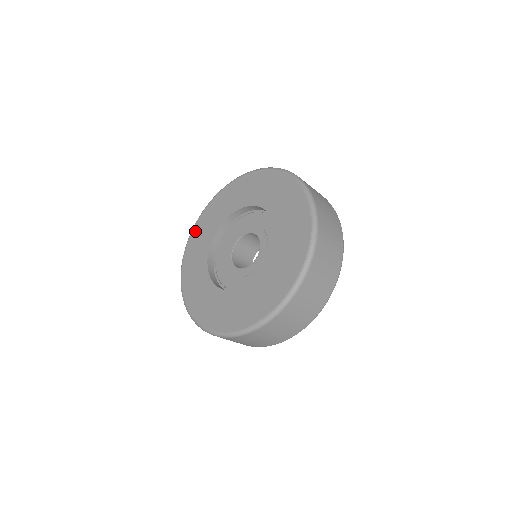
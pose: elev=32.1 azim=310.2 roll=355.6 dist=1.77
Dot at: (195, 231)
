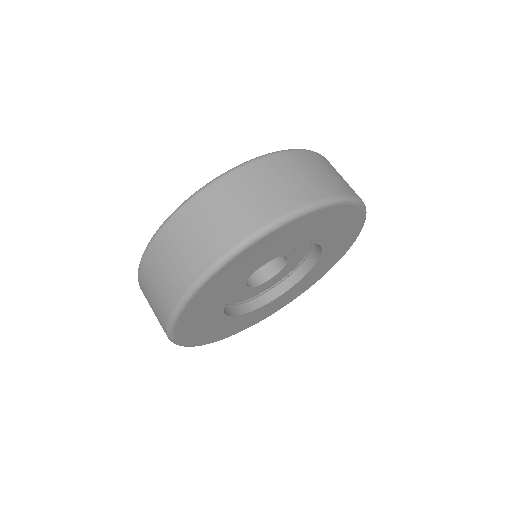
Dot at: occluded
